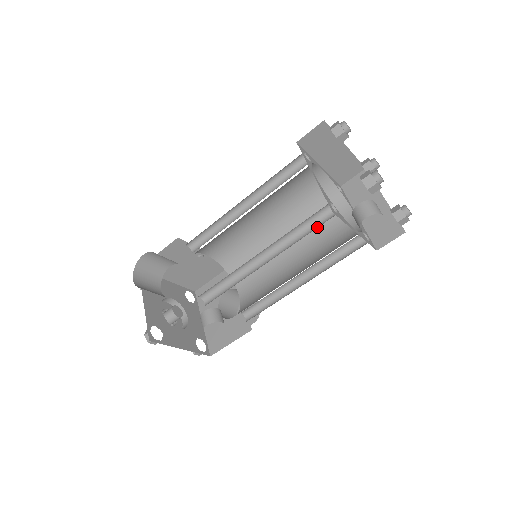
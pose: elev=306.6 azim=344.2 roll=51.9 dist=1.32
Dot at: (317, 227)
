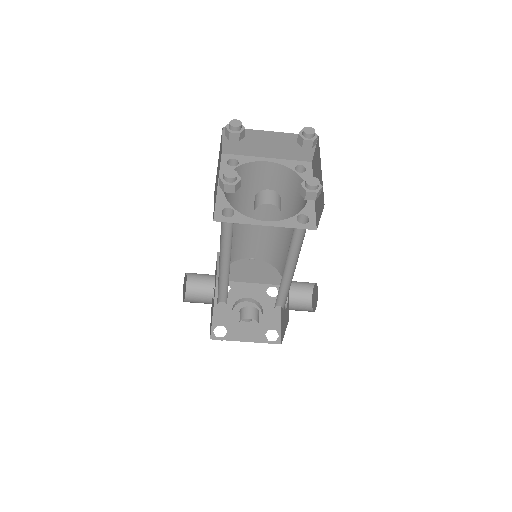
Dot at: occluded
